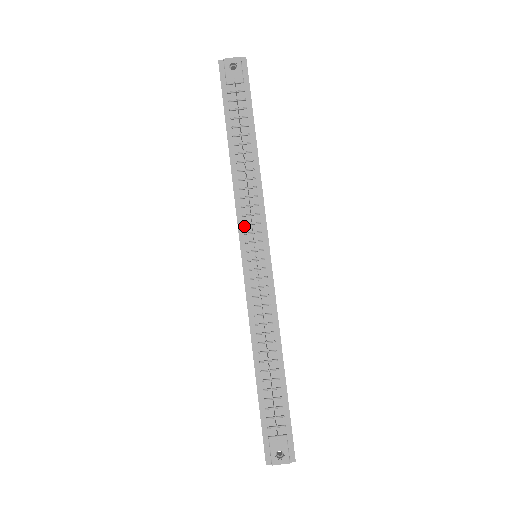
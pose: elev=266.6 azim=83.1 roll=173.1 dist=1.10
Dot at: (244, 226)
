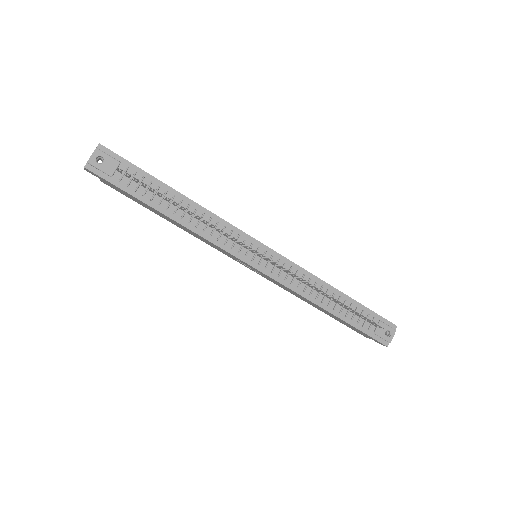
Dot at: (232, 249)
